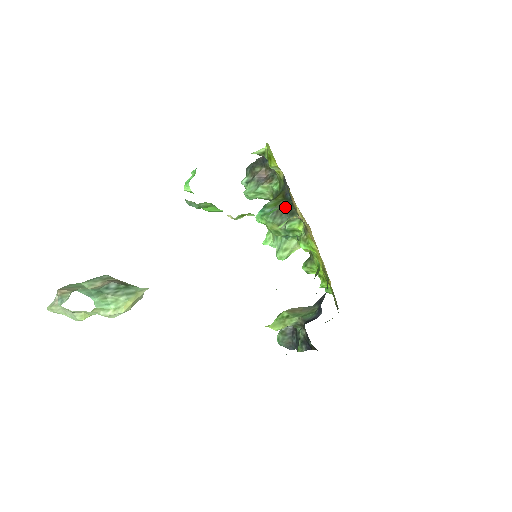
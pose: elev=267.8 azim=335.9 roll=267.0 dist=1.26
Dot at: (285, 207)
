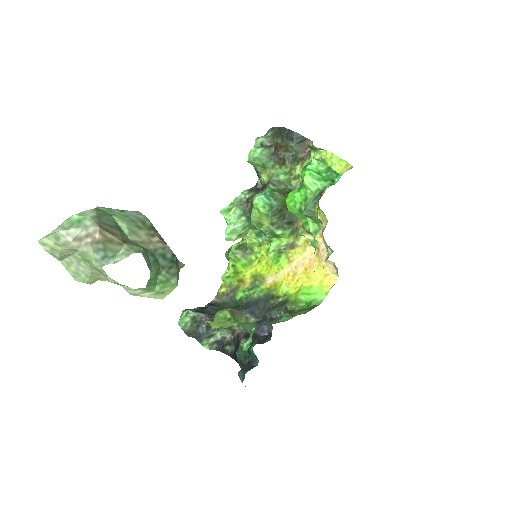
Dot at: (288, 211)
